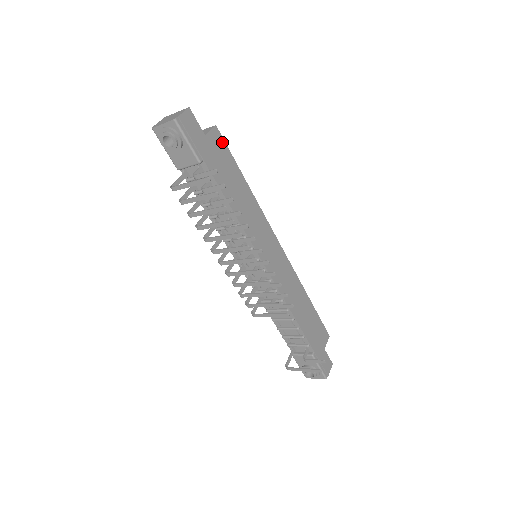
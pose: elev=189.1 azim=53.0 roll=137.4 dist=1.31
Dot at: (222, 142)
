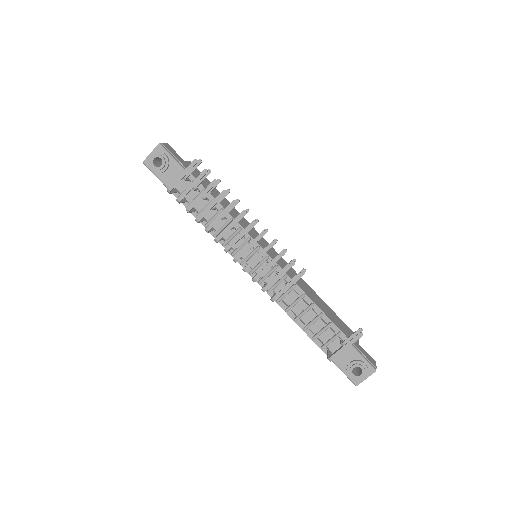
Dot at: (199, 171)
